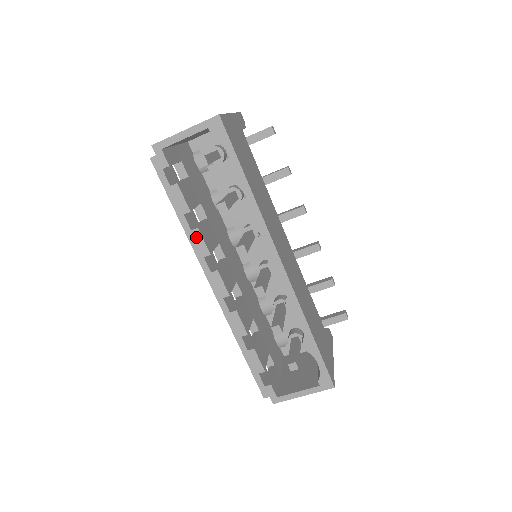
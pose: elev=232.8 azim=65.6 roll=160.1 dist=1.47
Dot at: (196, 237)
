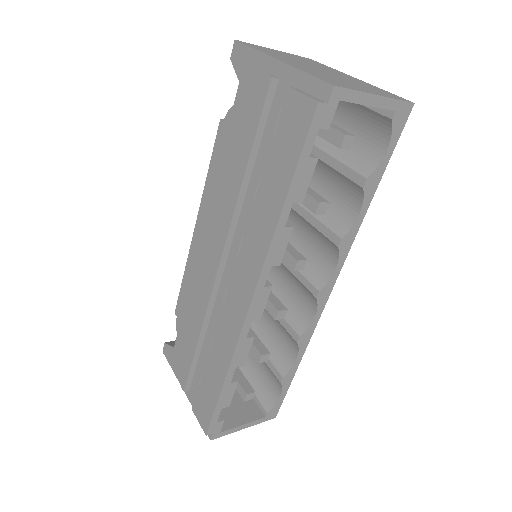
Dot at: (283, 238)
